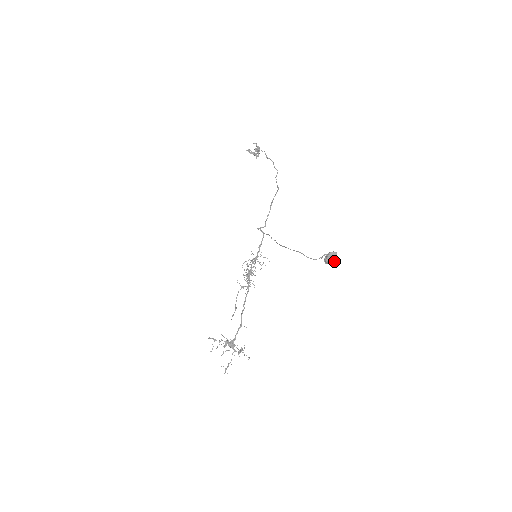
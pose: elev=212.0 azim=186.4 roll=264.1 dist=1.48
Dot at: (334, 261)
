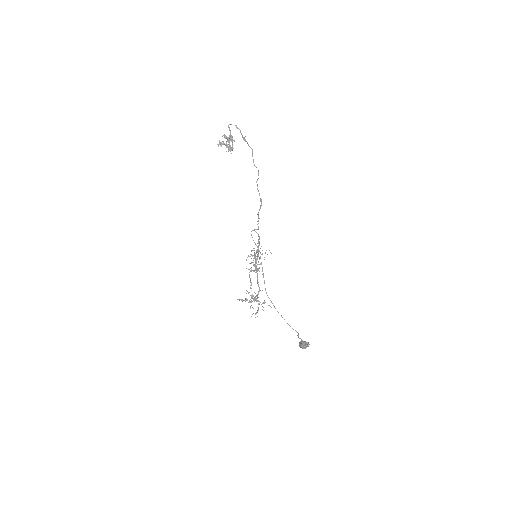
Dot at: (307, 346)
